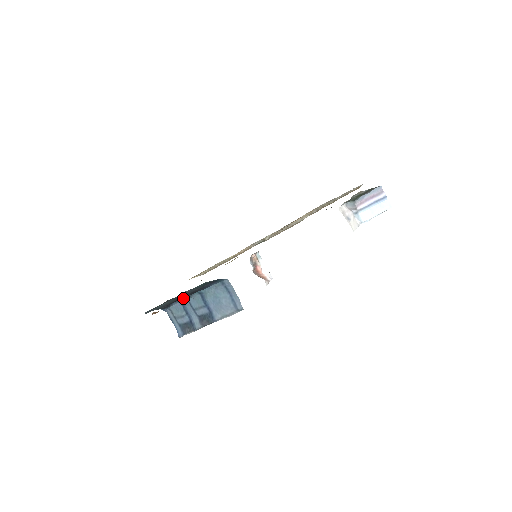
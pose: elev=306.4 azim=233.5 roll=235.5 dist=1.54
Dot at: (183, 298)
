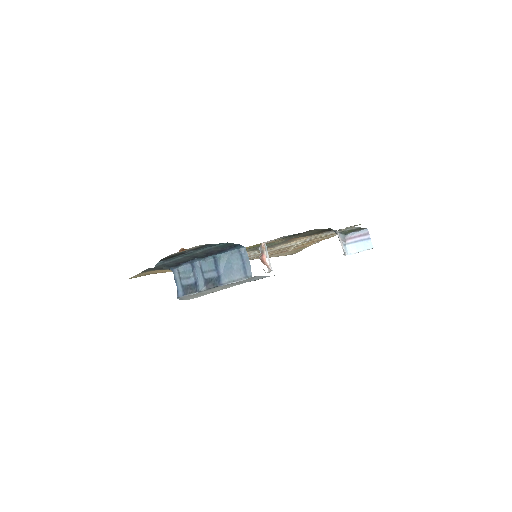
Dot at: (196, 259)
